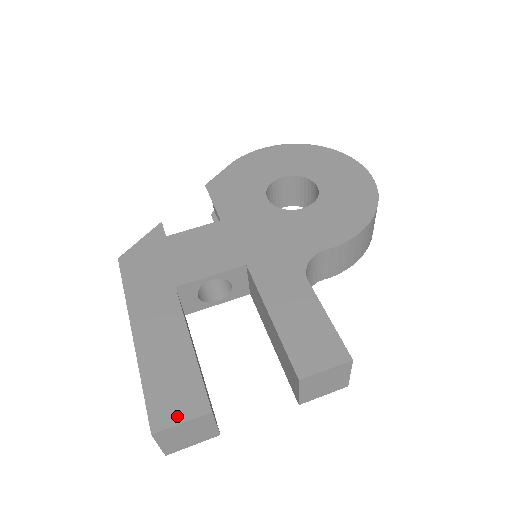
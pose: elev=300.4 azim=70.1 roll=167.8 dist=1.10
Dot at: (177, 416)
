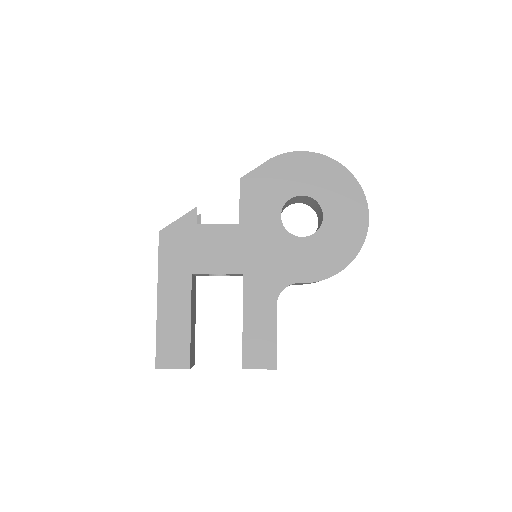
Dot at: (171, 364)
